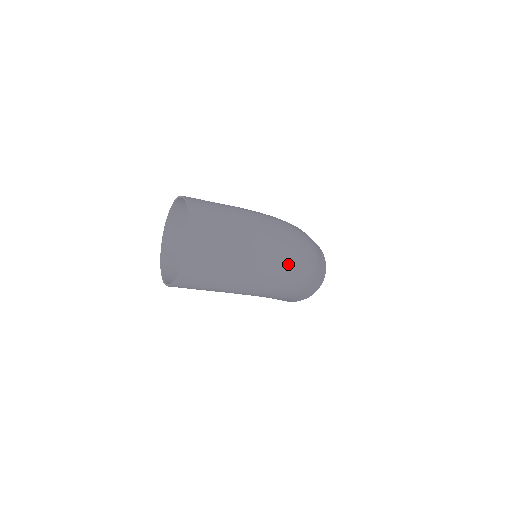
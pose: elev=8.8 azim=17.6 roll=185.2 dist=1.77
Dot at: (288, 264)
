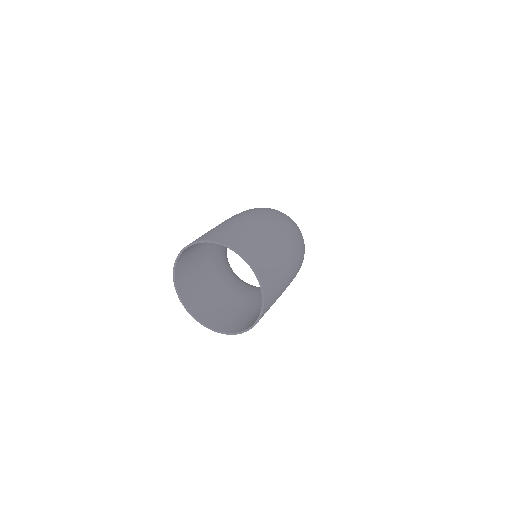
Dot at: (297, 230)
